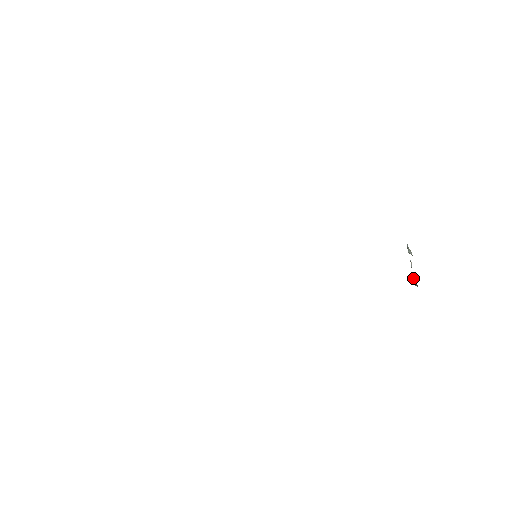
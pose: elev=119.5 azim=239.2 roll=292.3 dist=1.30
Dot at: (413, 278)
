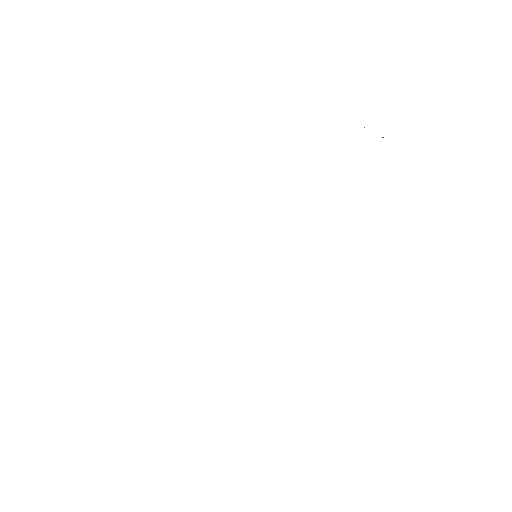
Dot at: occluded
